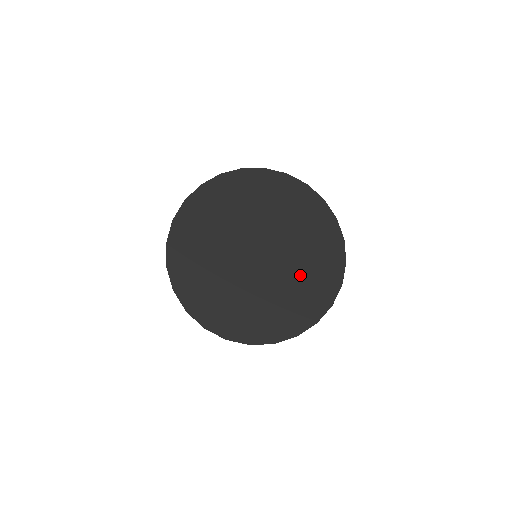
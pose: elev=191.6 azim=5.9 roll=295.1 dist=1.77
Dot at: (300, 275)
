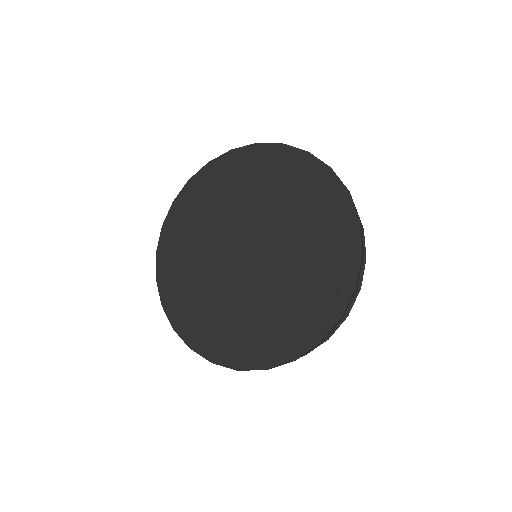
Dot at: (304, 244)
